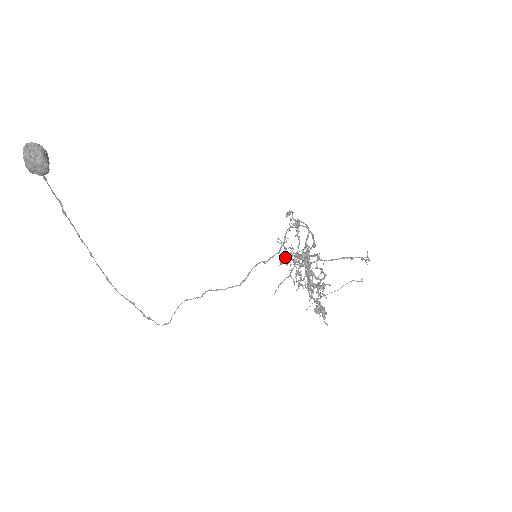
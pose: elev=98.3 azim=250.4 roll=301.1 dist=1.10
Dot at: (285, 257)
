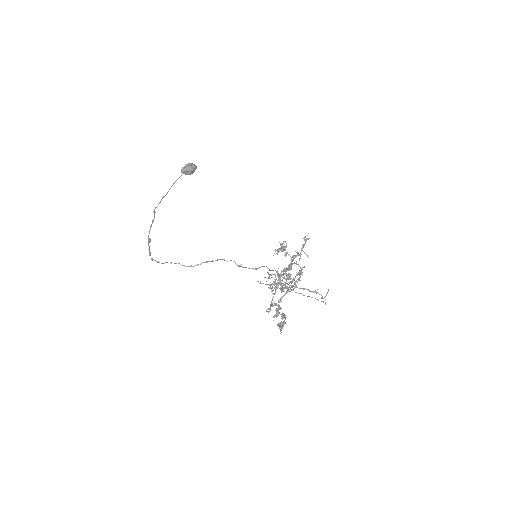
Dot at: (281, 246)
